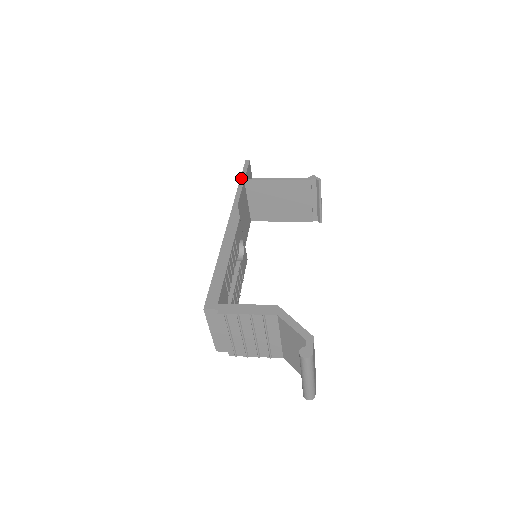
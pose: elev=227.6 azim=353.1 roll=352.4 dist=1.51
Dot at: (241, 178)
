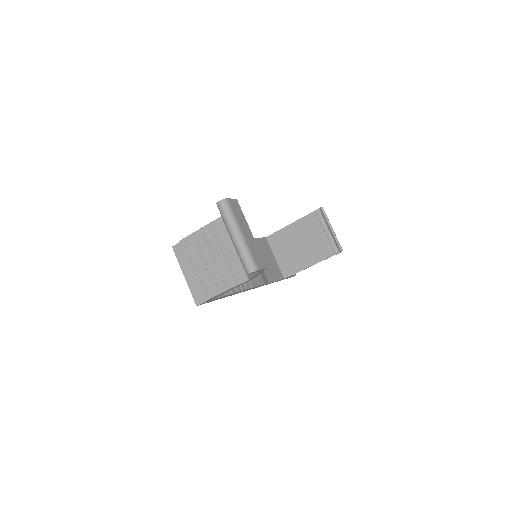
Dot at: occluded
